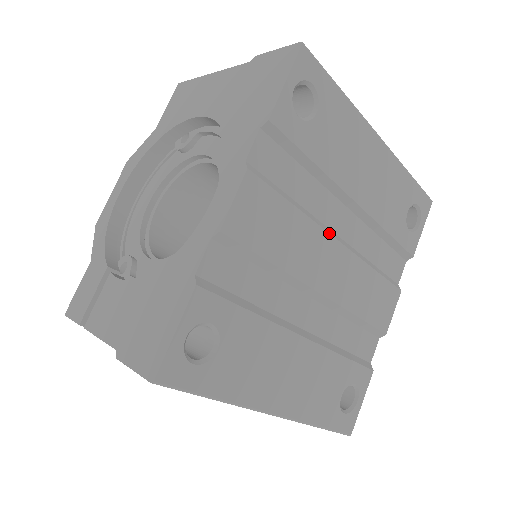
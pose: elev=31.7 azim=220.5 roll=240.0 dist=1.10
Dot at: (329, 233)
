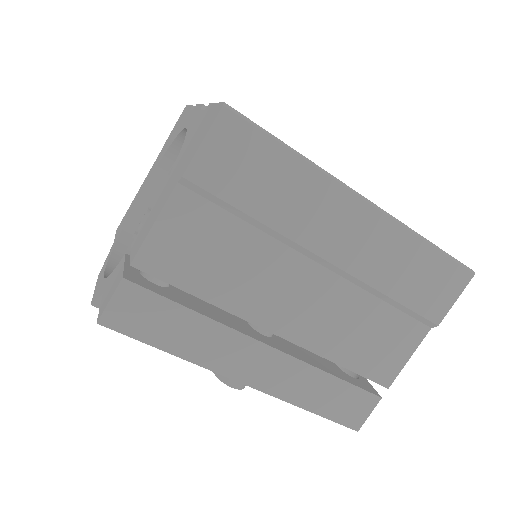
Dot at: occluded
